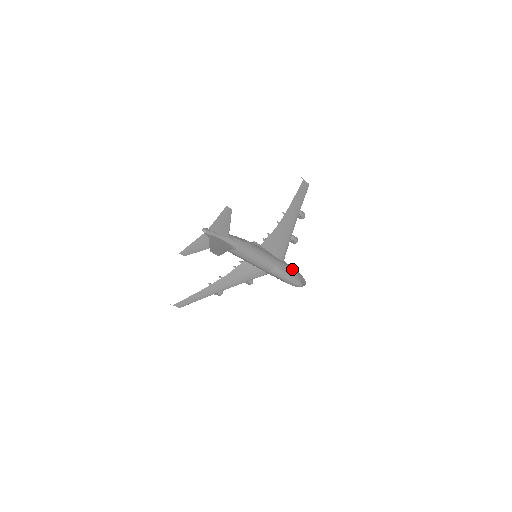
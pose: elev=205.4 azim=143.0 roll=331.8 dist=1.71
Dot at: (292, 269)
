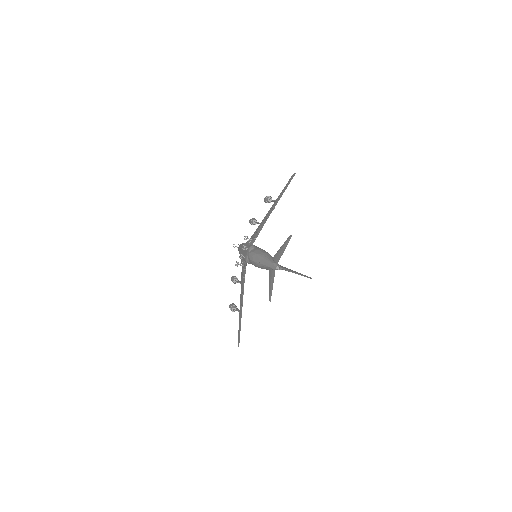
Dot at: occluded
